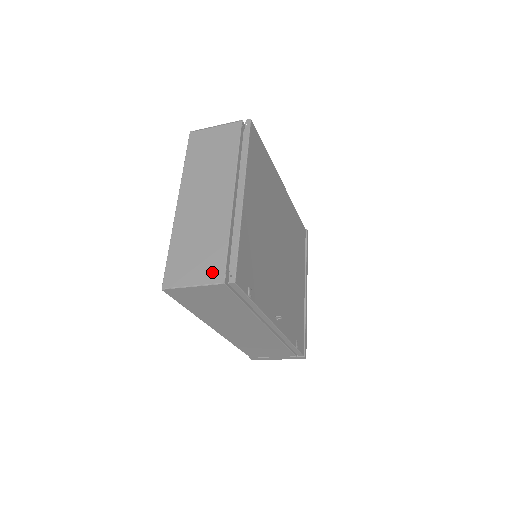
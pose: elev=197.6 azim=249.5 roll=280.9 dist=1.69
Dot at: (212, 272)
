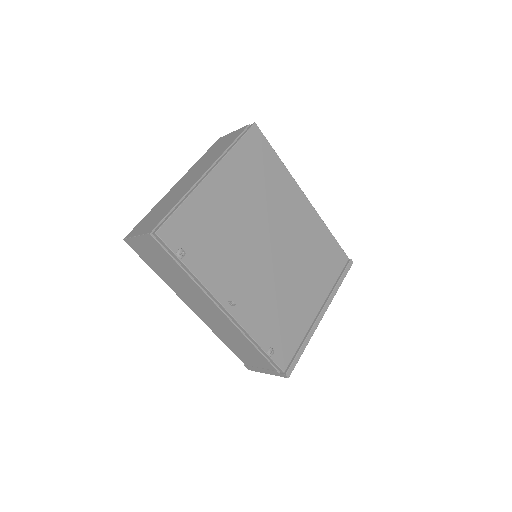
Dot at: (151, 226)
